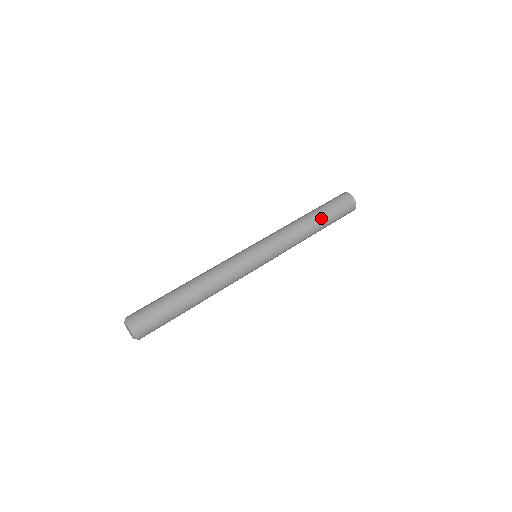
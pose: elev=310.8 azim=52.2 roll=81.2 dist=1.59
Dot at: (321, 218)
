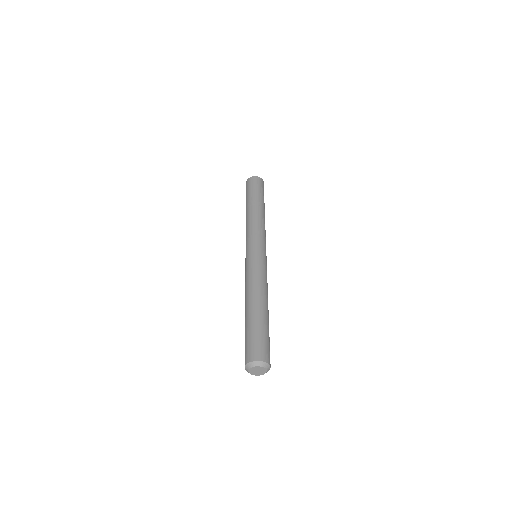
Dot at: (257, 201)
